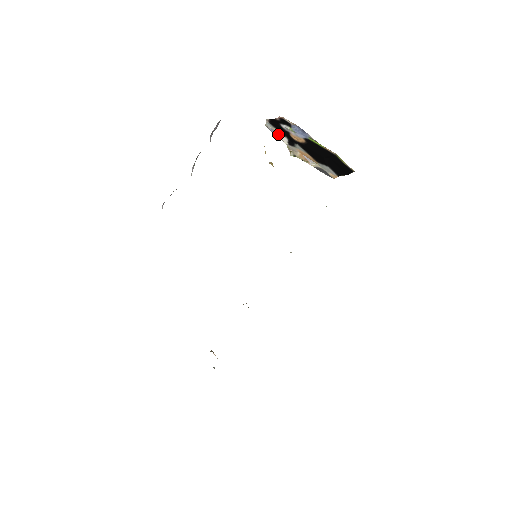
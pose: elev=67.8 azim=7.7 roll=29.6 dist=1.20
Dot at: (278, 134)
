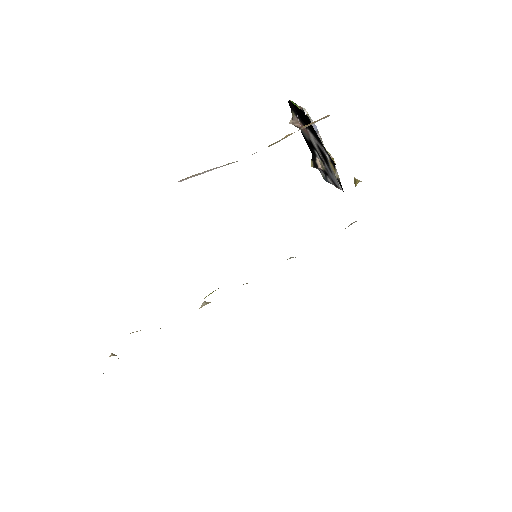
Dot at: occluded
